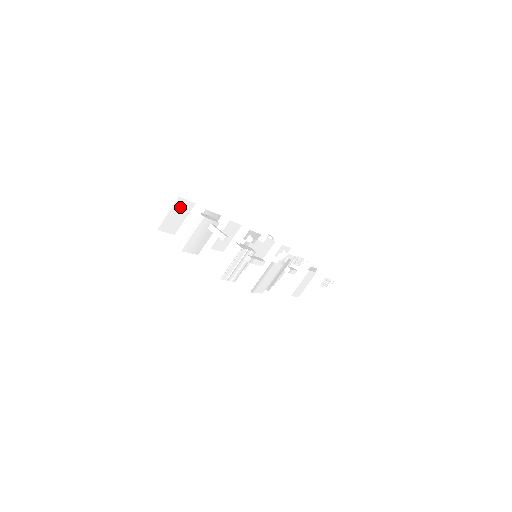
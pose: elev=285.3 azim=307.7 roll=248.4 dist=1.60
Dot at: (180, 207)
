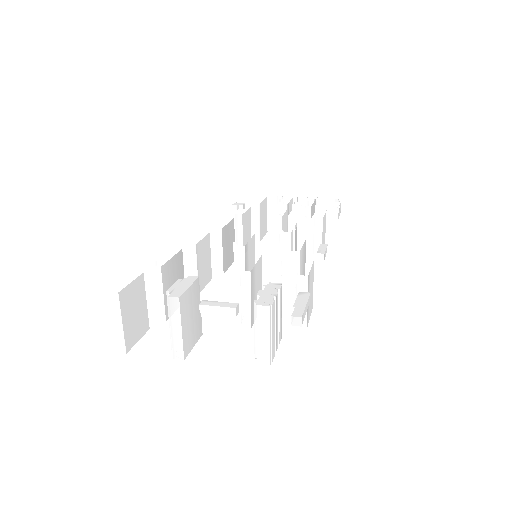
Dot at: (129, 299)
